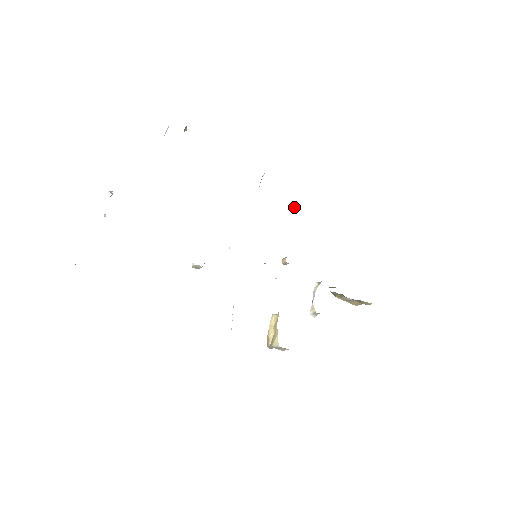
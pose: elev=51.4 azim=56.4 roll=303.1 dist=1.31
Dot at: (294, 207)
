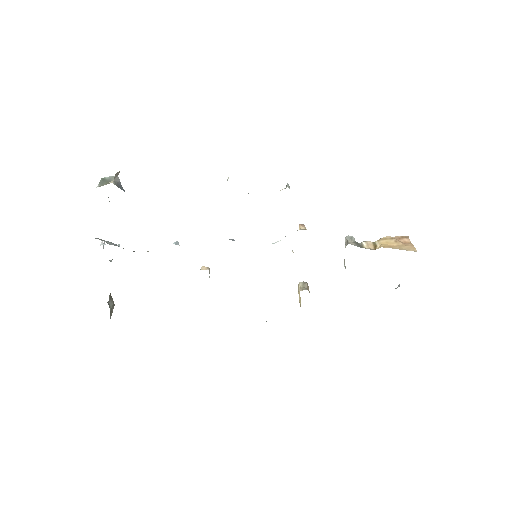
Dot at: (285, 188)
